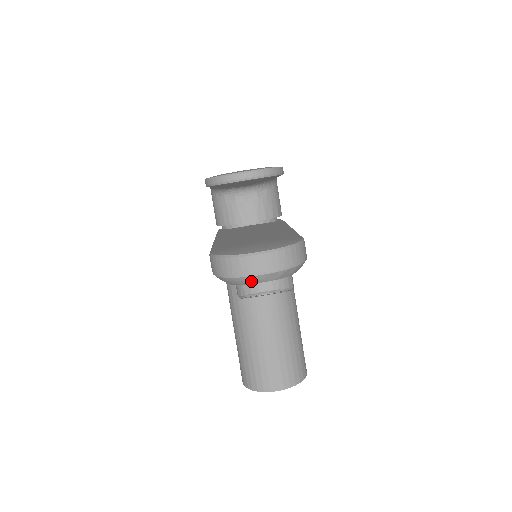
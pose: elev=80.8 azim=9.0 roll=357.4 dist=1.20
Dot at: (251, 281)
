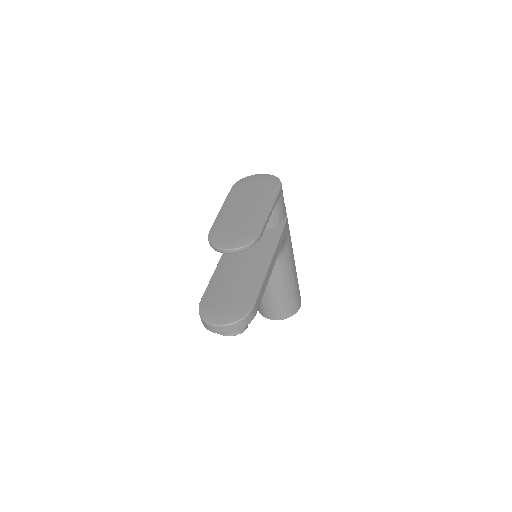
Dot at: occluded
